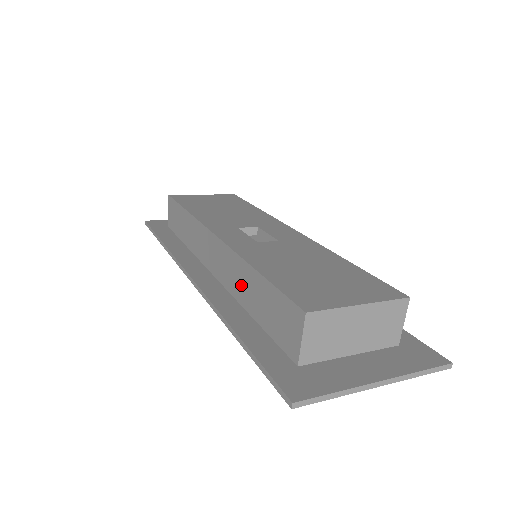
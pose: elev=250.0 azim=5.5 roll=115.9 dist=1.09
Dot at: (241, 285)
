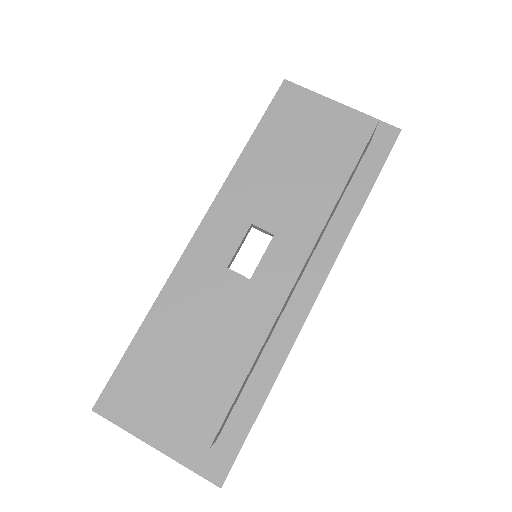
Dot at: occluded
